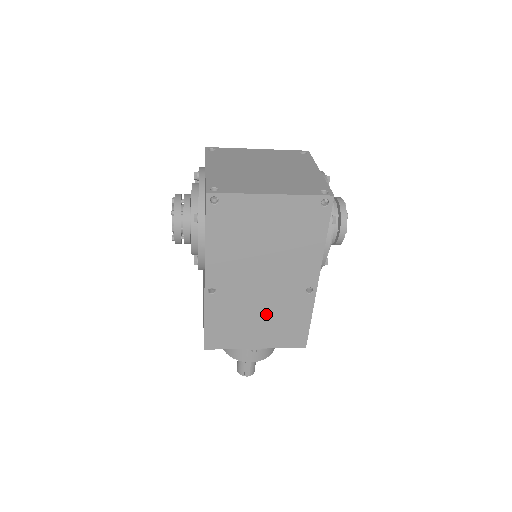
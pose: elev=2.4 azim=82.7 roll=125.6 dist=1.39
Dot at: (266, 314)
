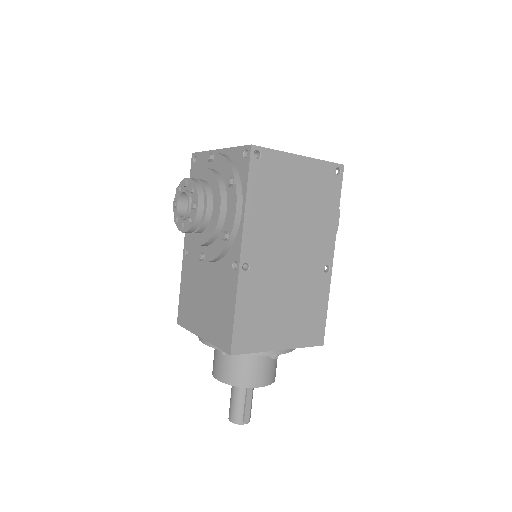
Dot at: (291, 300)
